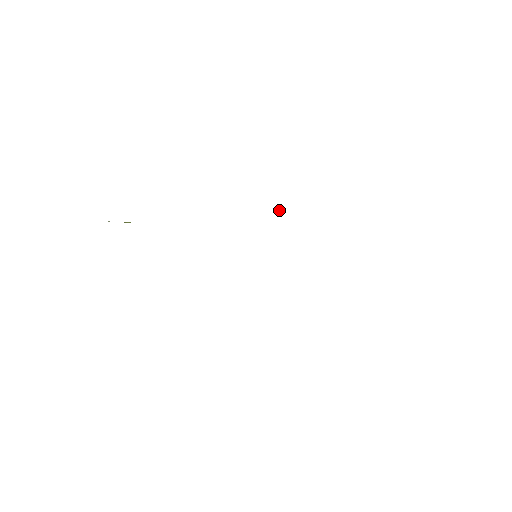
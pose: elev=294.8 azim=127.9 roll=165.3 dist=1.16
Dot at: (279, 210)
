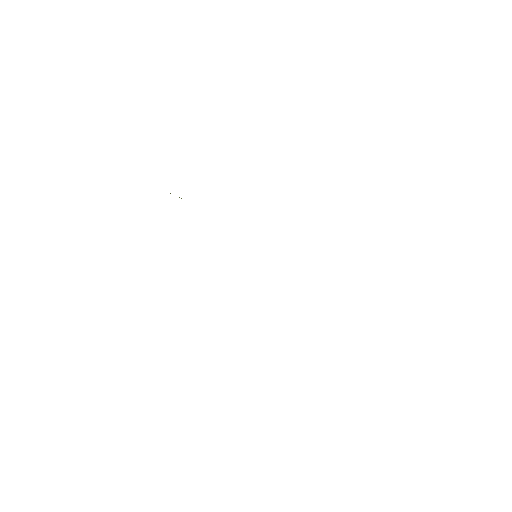
Dot at: occluded
